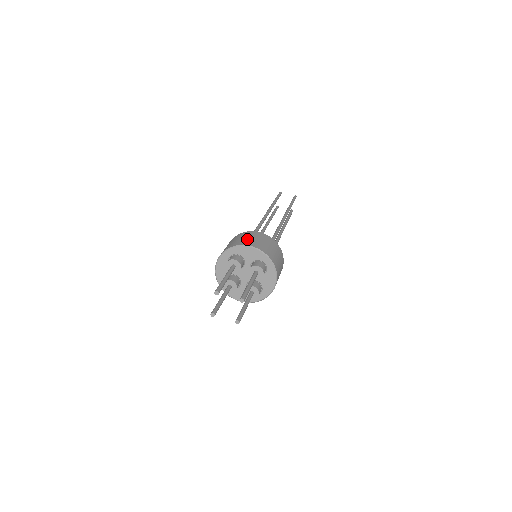
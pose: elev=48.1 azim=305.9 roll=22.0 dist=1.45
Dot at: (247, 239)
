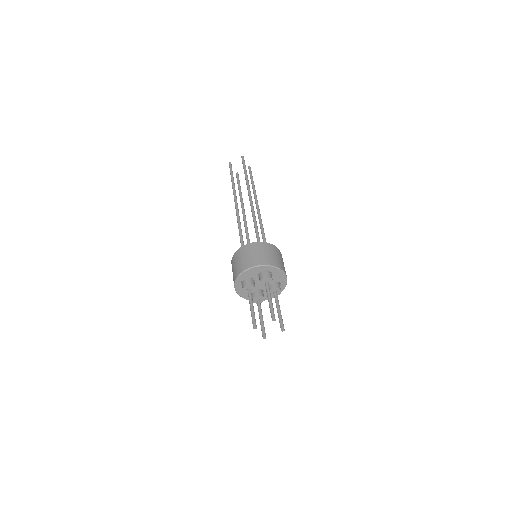
Dot at: (280, 260)
